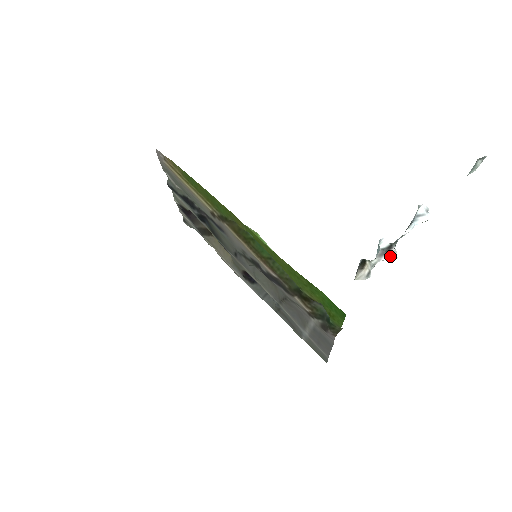
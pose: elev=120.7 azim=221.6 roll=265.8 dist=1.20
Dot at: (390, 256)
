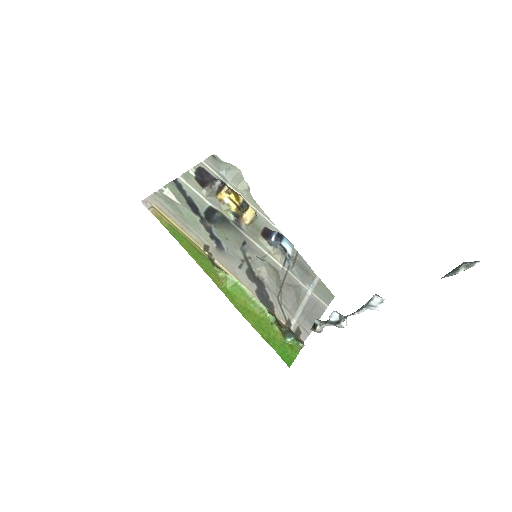
Dot at: (338, 327)
